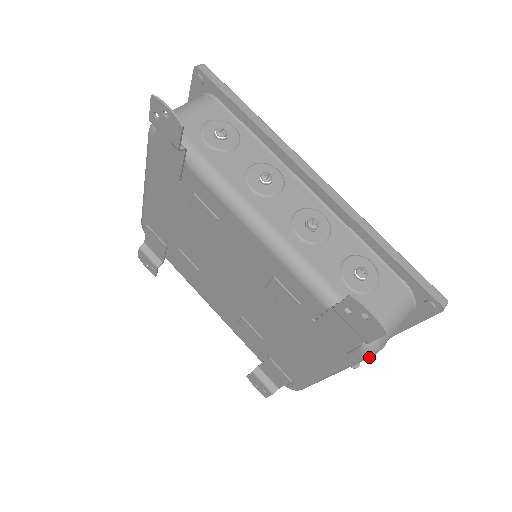
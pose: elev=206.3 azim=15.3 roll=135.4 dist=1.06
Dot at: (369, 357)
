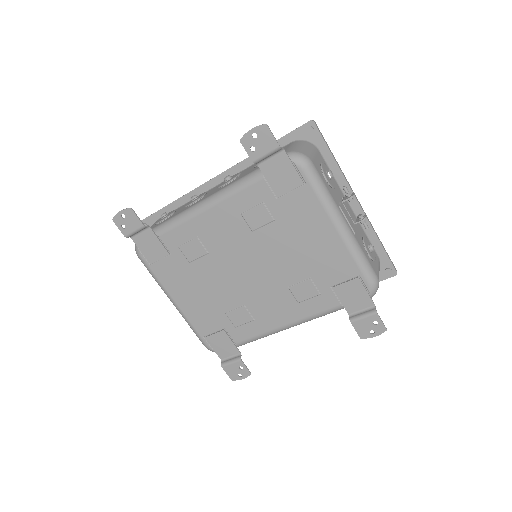
Dot at: (310, 166)
